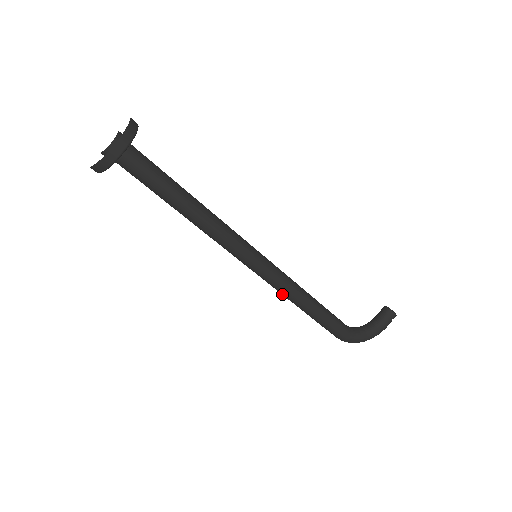
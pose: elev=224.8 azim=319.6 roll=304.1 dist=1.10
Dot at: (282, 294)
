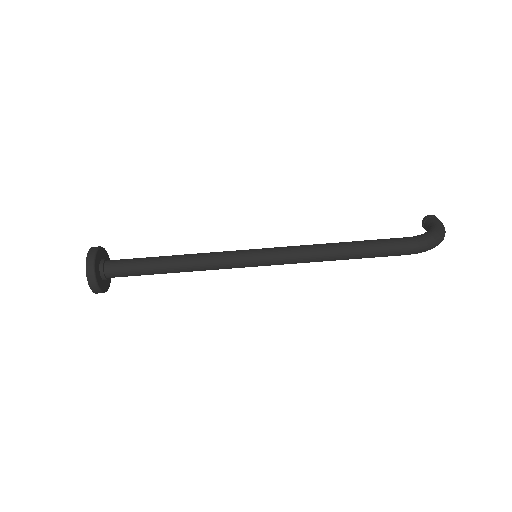
Dot at: (308, 256)
